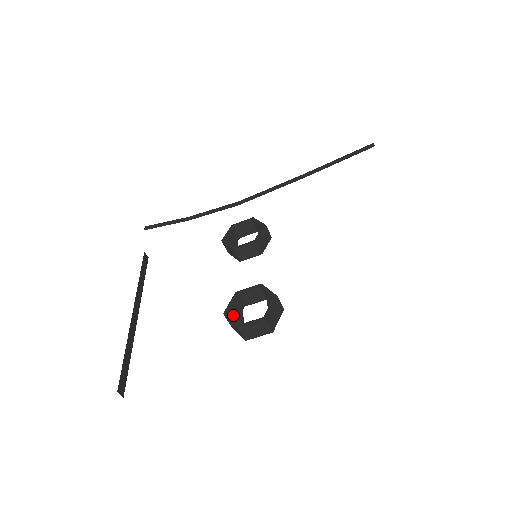
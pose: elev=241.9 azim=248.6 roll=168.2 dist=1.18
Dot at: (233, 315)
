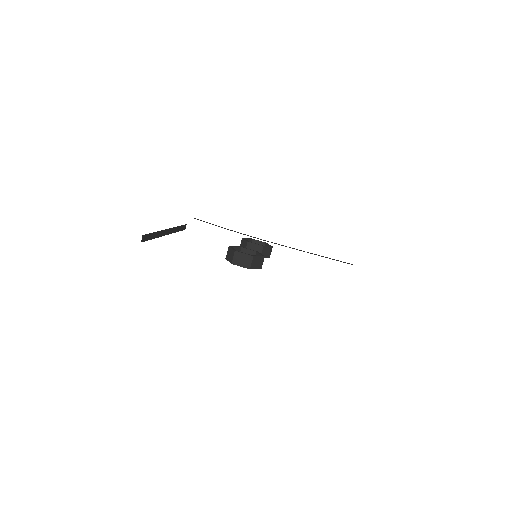
Dot at: occluded
